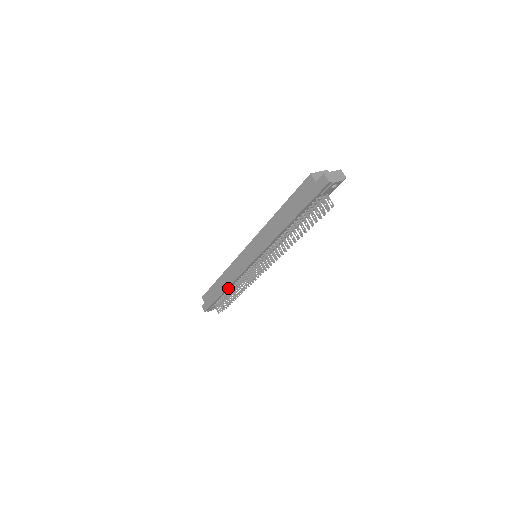
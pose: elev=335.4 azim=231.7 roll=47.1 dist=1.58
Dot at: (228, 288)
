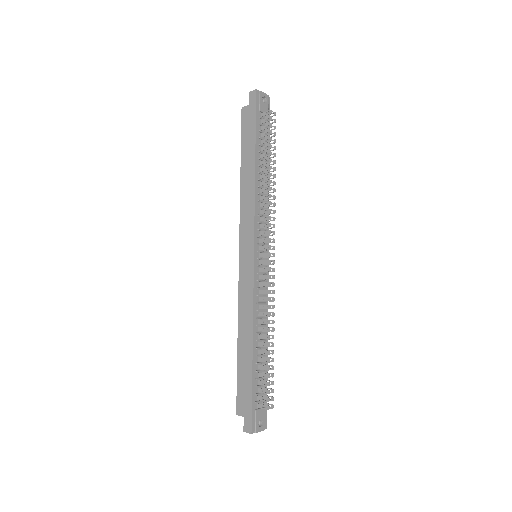
Dot at: (254, 337)
